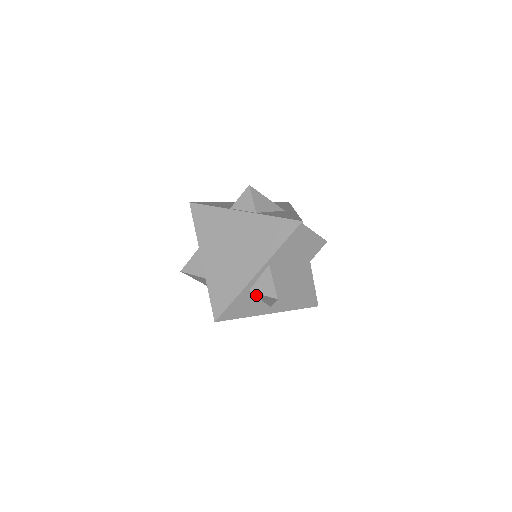
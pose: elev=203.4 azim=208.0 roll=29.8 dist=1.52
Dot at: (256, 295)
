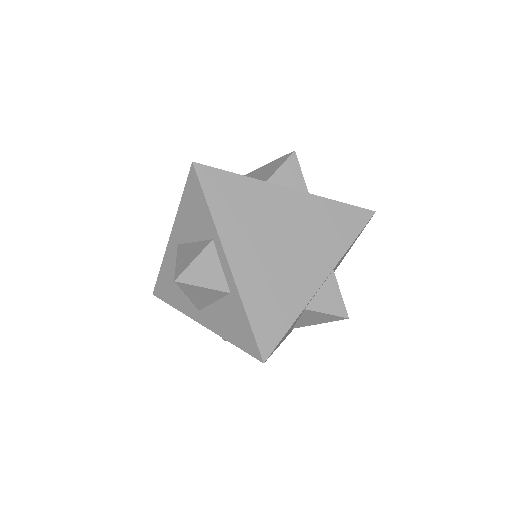
Dot at: (306, 314)
